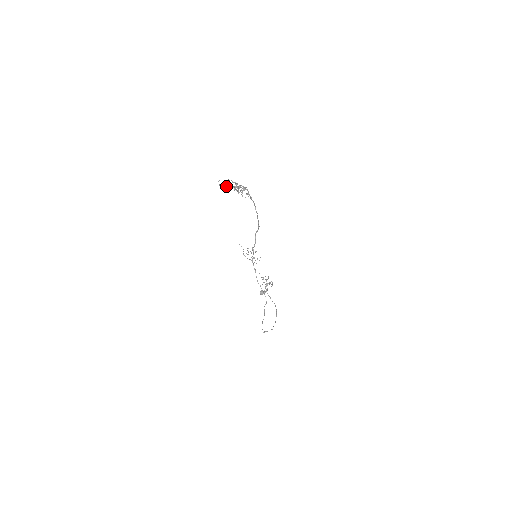
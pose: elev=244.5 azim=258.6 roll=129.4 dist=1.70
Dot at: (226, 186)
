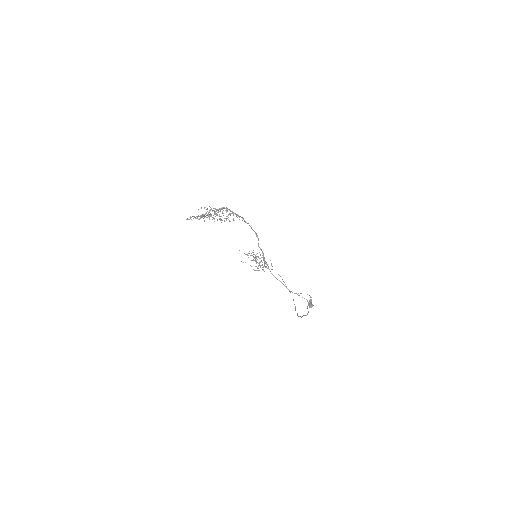
Dot at: occluded
